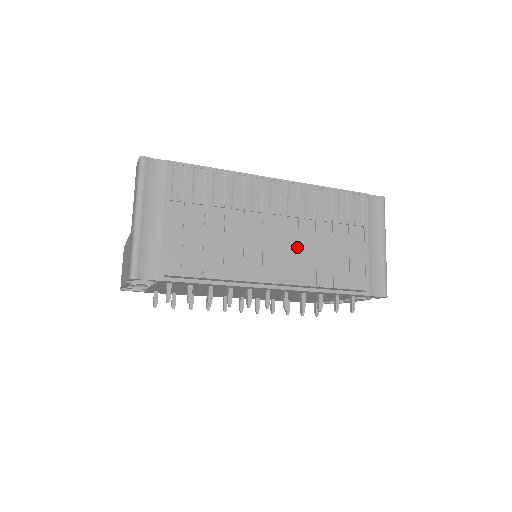
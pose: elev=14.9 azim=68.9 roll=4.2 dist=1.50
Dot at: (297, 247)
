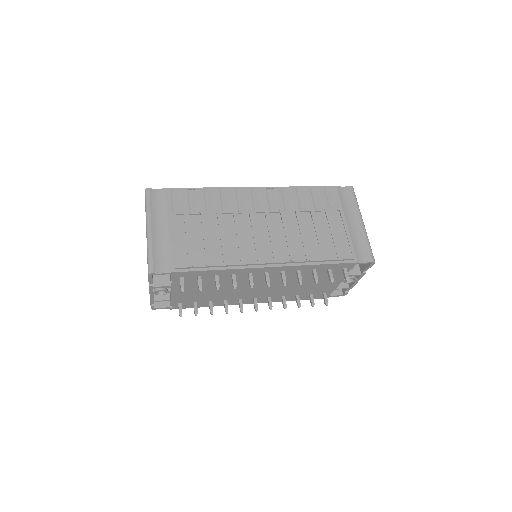
Dot at: (283, 234)
